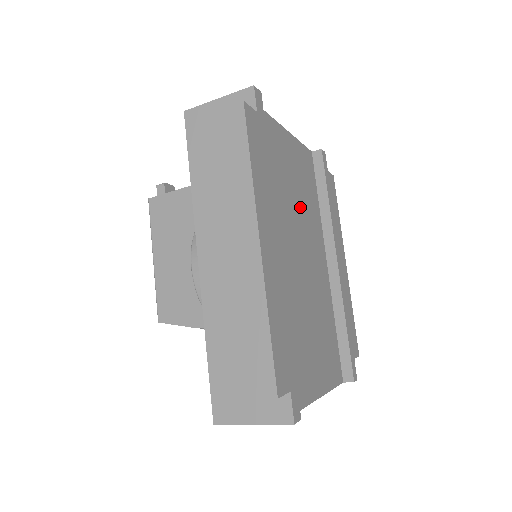
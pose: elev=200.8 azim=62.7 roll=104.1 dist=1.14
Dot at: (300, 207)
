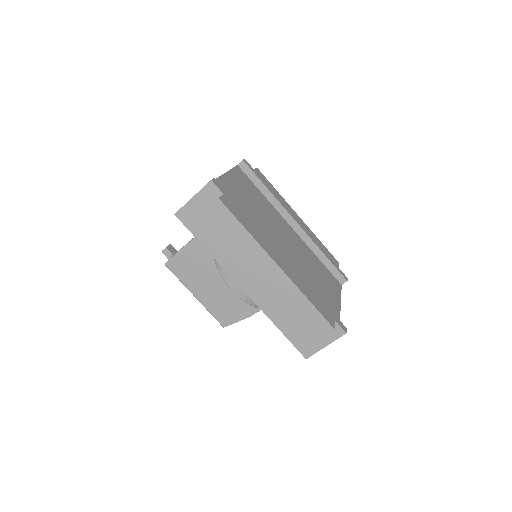
Dot at: (262, 212)
